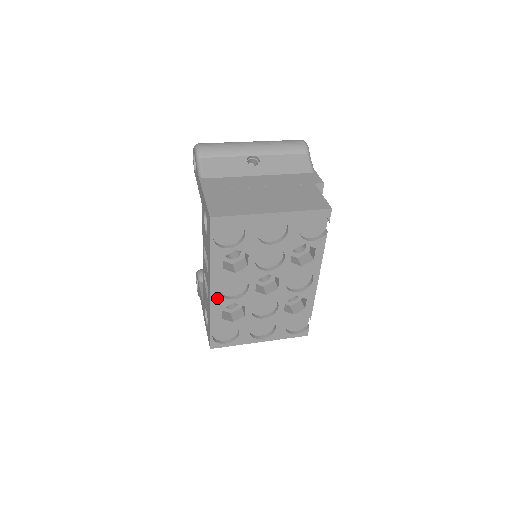
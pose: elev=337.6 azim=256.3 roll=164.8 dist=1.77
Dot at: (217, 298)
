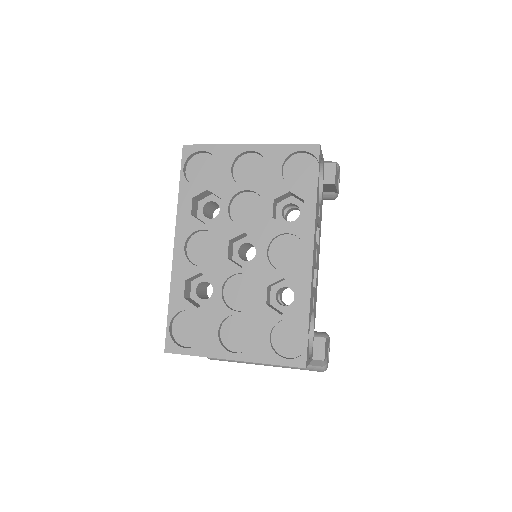
Dot at: (181, 260)
